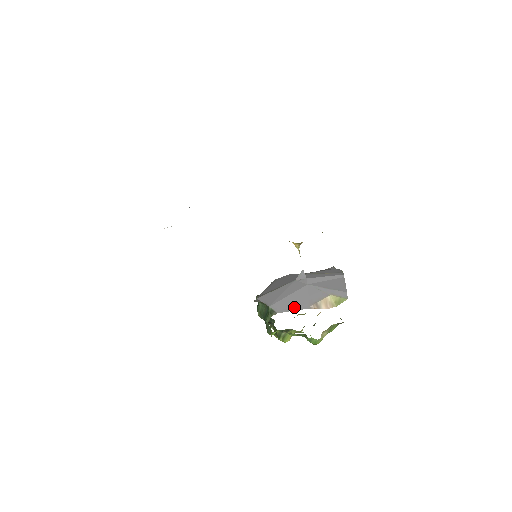
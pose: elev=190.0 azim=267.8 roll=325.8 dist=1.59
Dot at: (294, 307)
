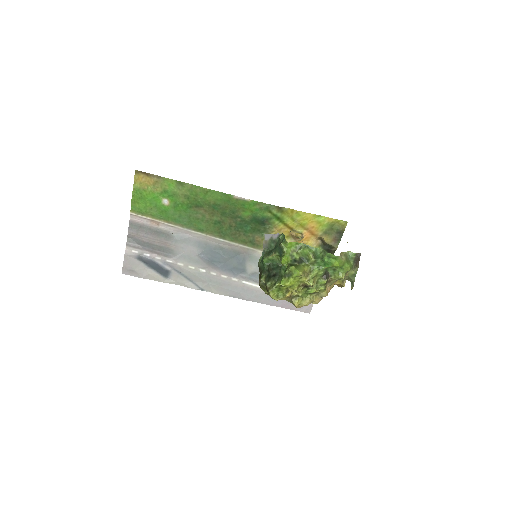
Dot at: occluded
